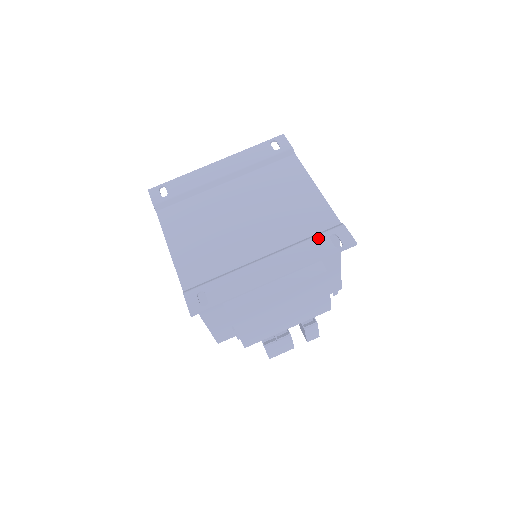
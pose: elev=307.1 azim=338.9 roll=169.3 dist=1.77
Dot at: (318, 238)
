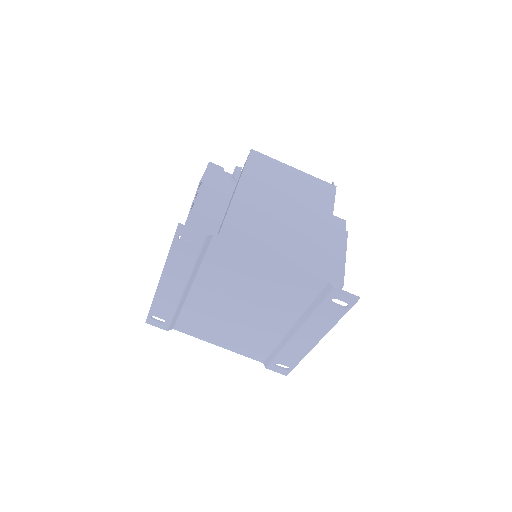
Dot at: (322, 307)
